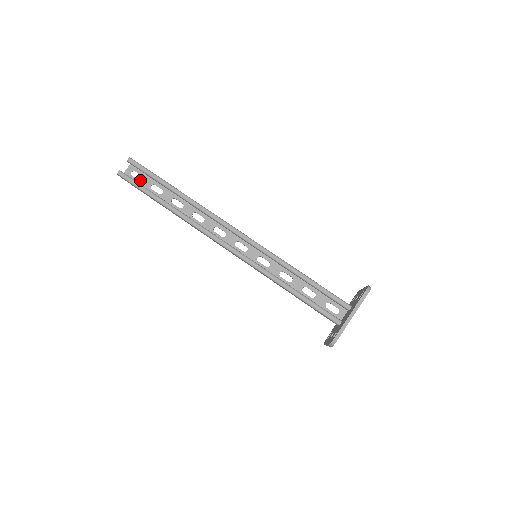
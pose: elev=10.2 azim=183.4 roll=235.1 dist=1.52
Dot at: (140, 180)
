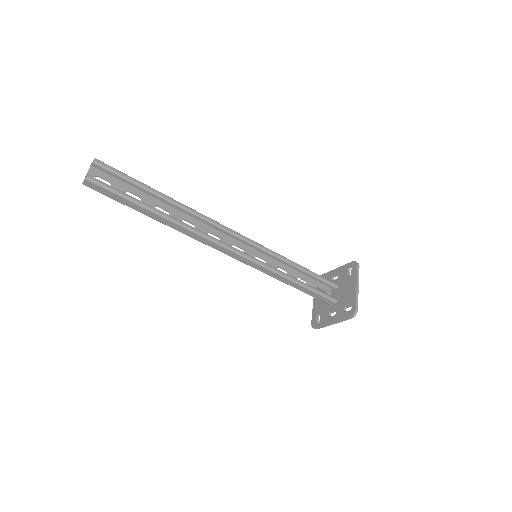
Dot at: occluded
